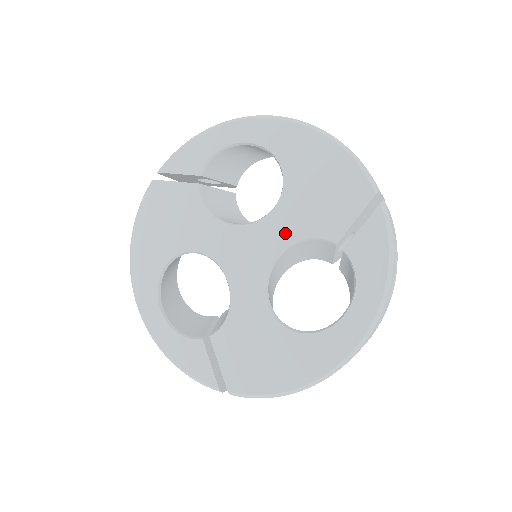
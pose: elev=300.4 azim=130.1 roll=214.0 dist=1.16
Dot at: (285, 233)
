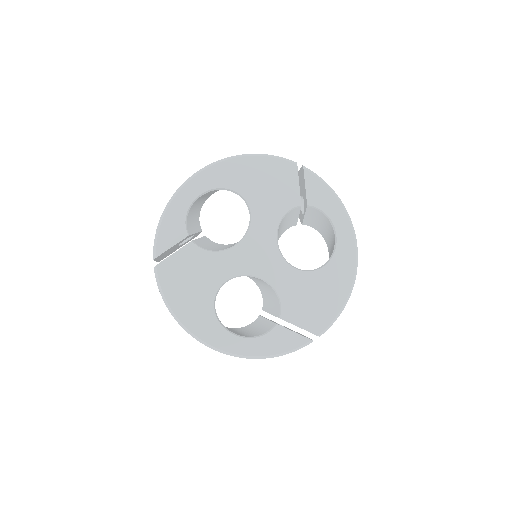
Dot at: (270, 223)
